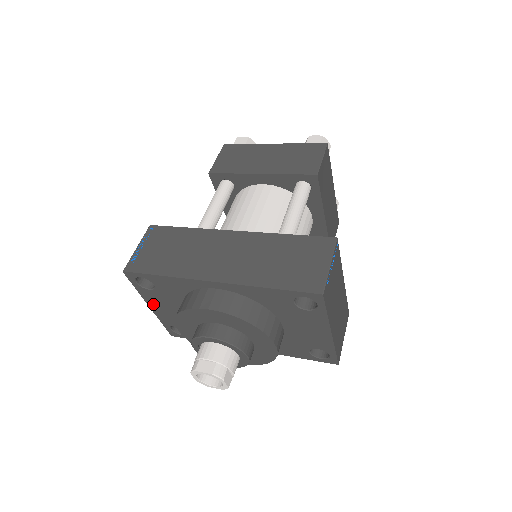
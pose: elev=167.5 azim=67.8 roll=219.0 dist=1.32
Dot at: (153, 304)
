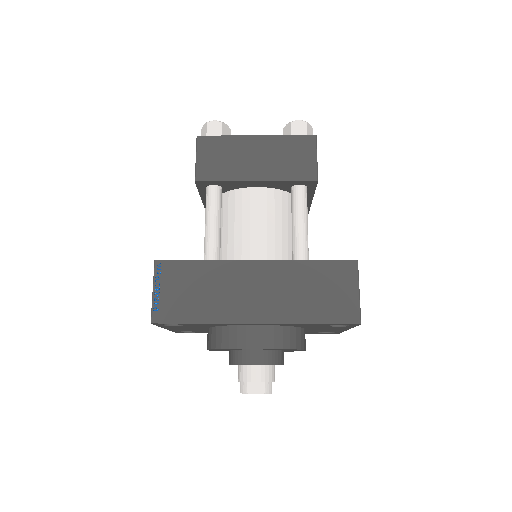
Dot at: (171, 328)
